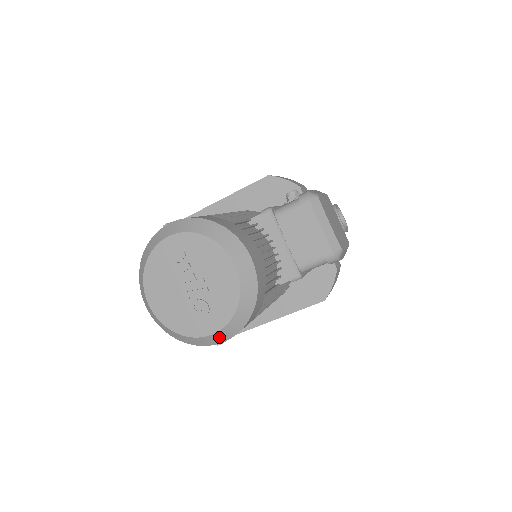
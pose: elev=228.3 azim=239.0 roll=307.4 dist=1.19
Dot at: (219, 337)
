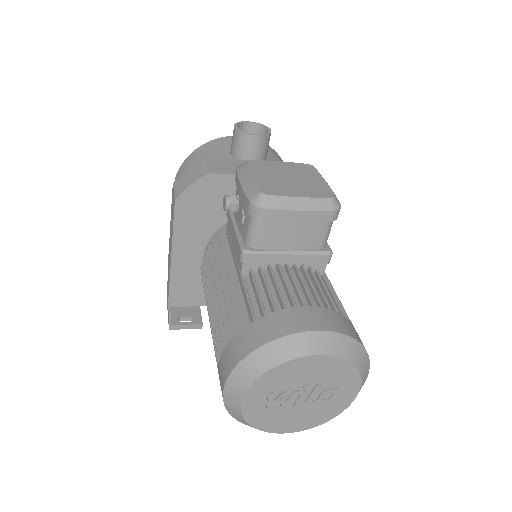
Dot at: (363, 384)
